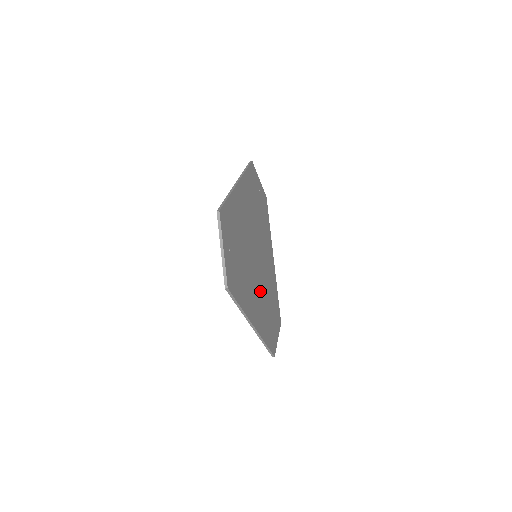
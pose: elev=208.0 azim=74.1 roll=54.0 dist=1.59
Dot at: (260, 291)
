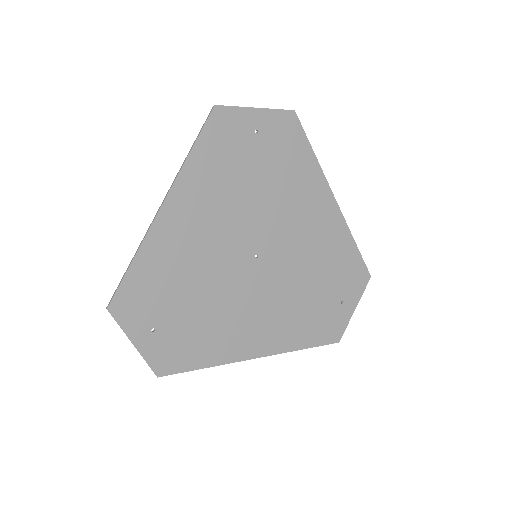
Dot at: (275, 297)
